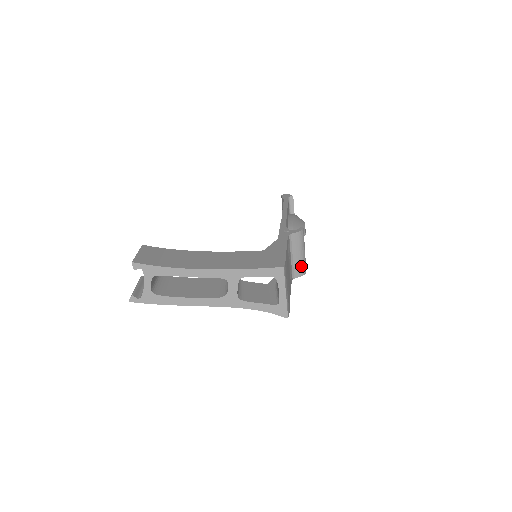
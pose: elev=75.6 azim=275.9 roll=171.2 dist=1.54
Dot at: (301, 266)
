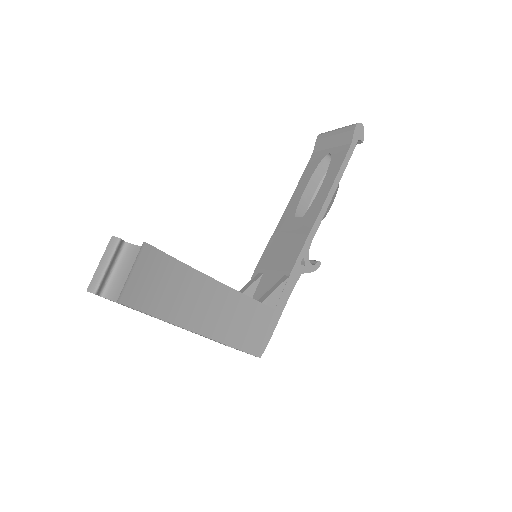
Dot at: occluded
